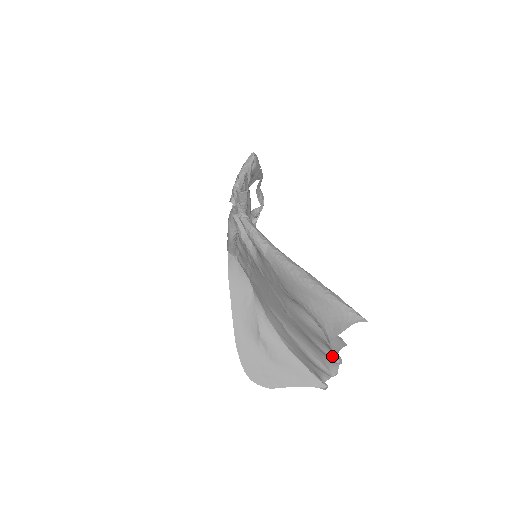
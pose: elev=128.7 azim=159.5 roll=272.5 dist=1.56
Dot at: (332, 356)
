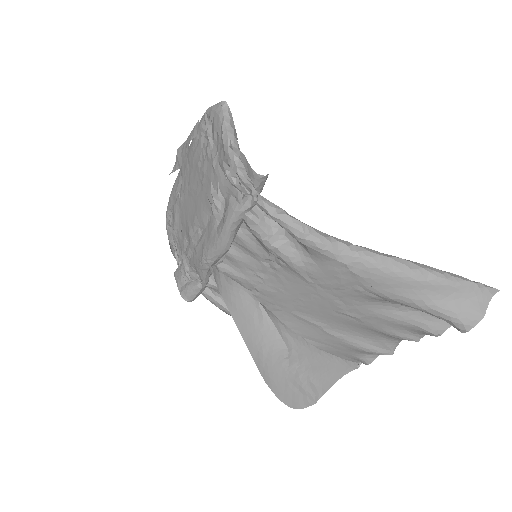
Dot at: (414, 338)
